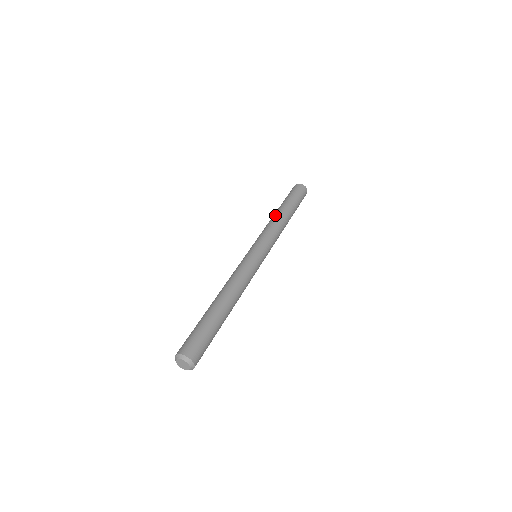
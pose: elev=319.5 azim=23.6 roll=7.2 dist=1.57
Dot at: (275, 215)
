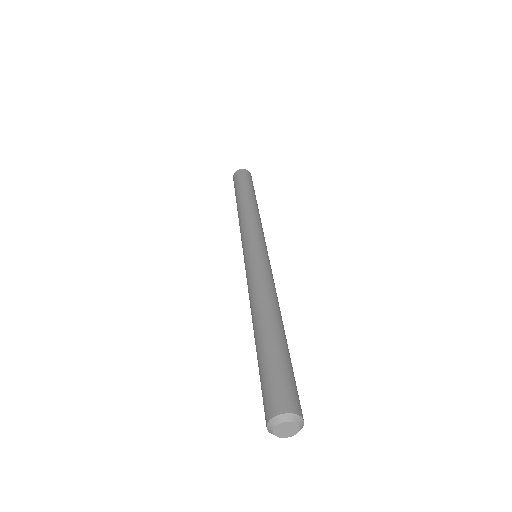
Dot at: (240, 208)
